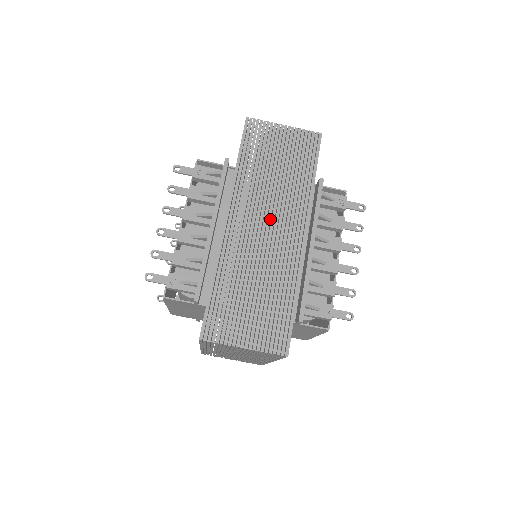
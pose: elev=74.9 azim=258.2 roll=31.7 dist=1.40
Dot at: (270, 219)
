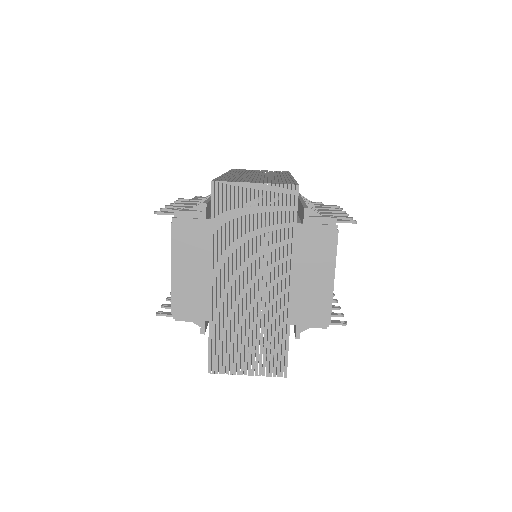
Dot at: (261, 175)
